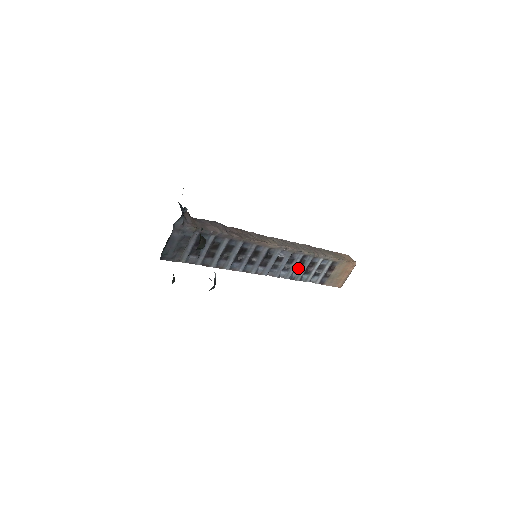
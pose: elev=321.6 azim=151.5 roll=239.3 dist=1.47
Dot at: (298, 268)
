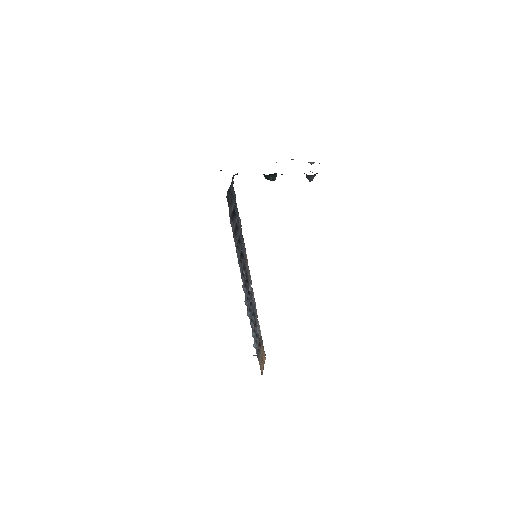
Dot at: (251, 318)
